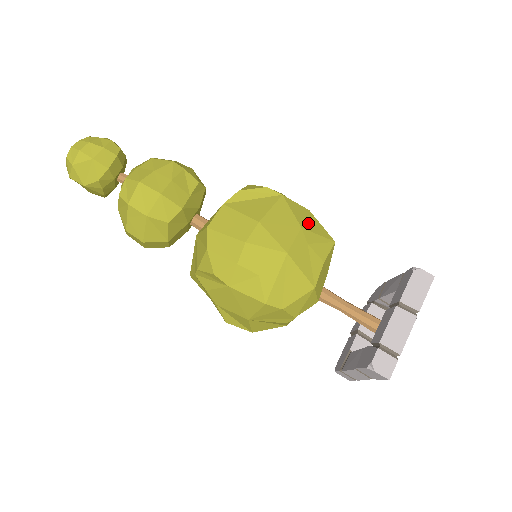
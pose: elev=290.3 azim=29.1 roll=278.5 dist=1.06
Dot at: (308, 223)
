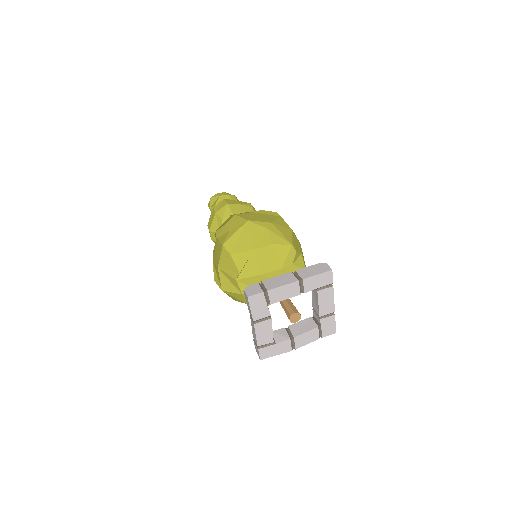
Dot at: (281, 227)
